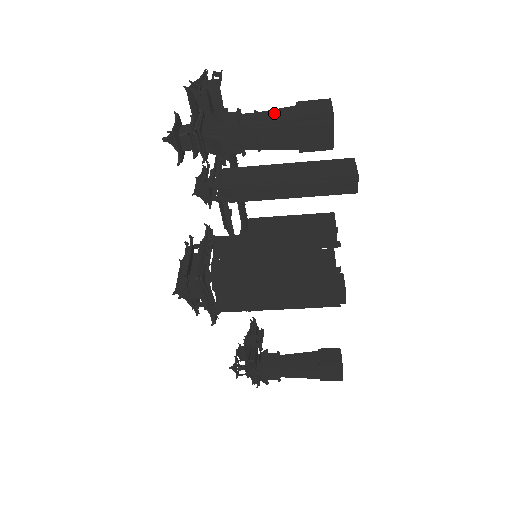
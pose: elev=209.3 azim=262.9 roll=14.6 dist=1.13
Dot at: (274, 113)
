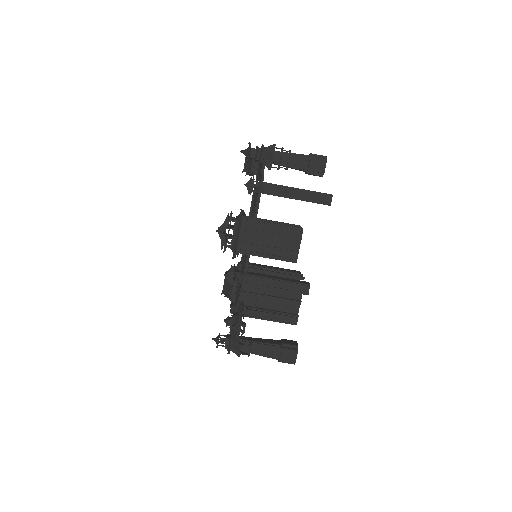
Dot at: occluded
